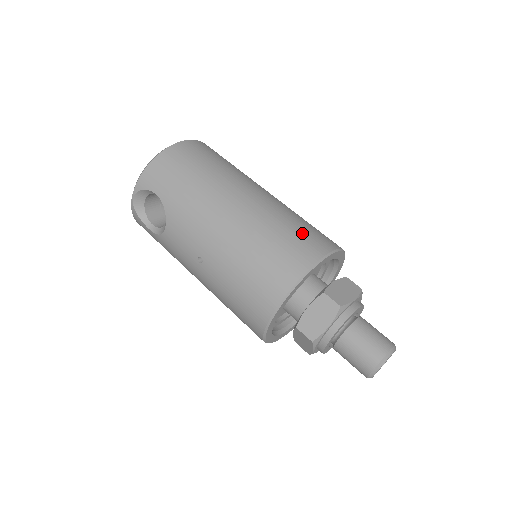
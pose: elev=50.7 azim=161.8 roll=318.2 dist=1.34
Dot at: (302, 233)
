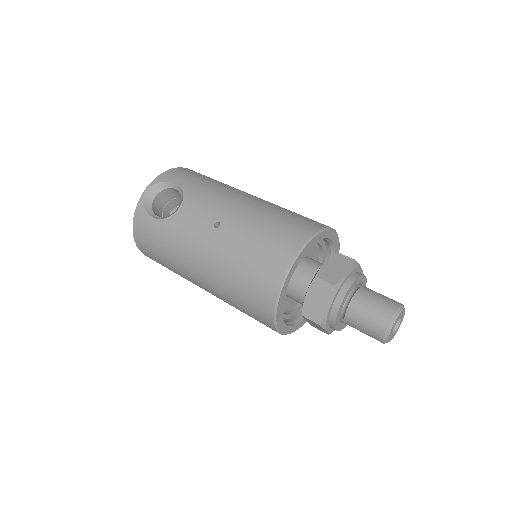
Dot at: occluded
